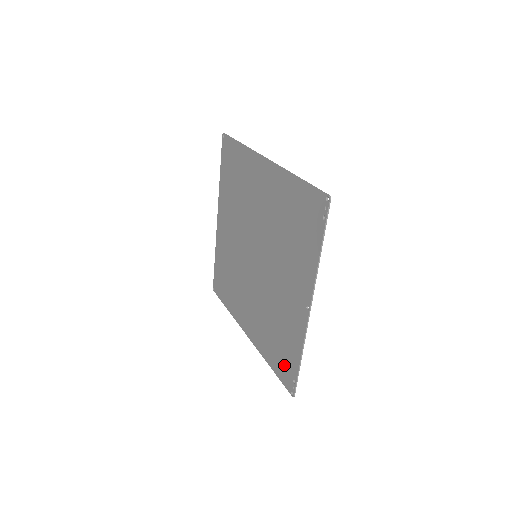
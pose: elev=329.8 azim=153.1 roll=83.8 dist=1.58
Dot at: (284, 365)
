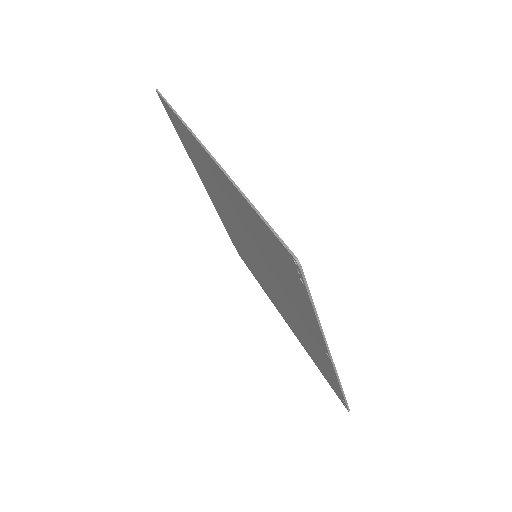
Dot at: (328, 379)
